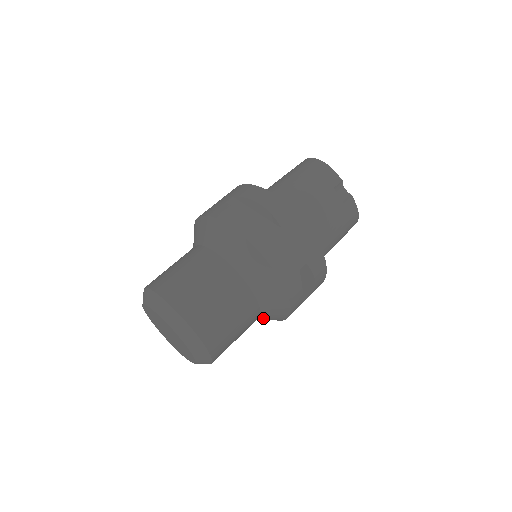
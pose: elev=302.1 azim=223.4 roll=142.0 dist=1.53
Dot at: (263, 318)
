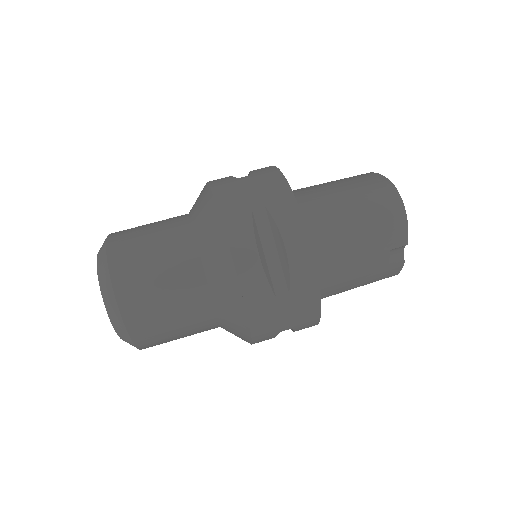
Dot at: occluded
